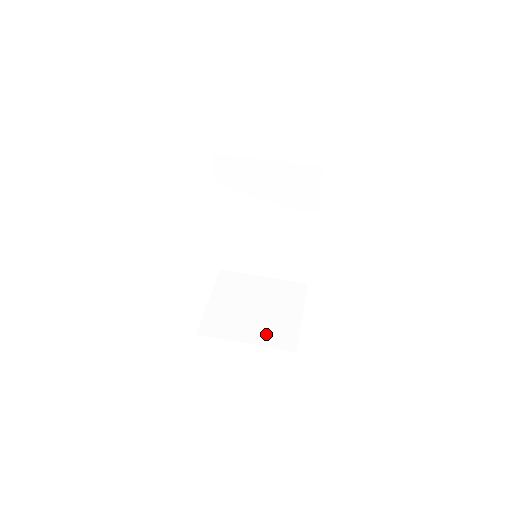
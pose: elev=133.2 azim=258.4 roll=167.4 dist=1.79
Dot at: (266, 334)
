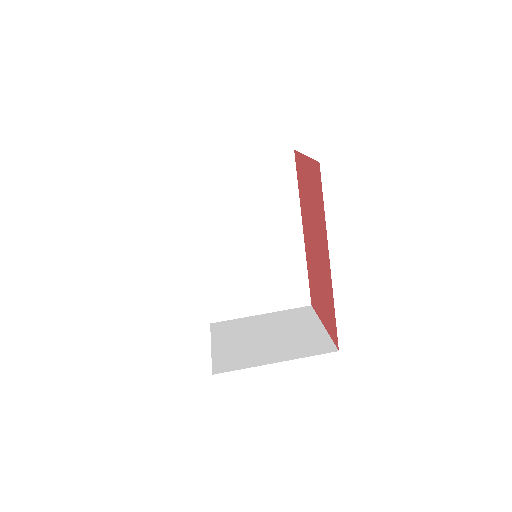
Dot at: (295, 349)
